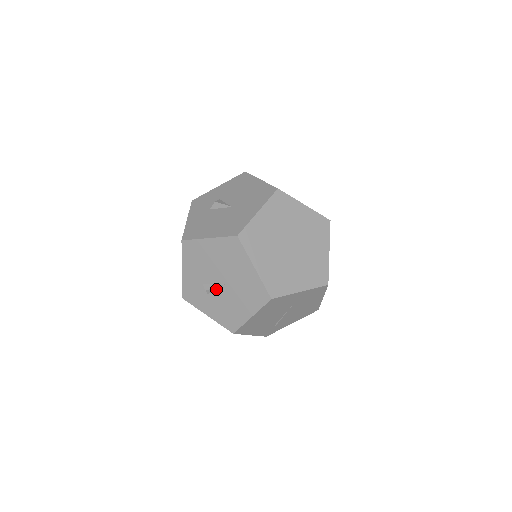
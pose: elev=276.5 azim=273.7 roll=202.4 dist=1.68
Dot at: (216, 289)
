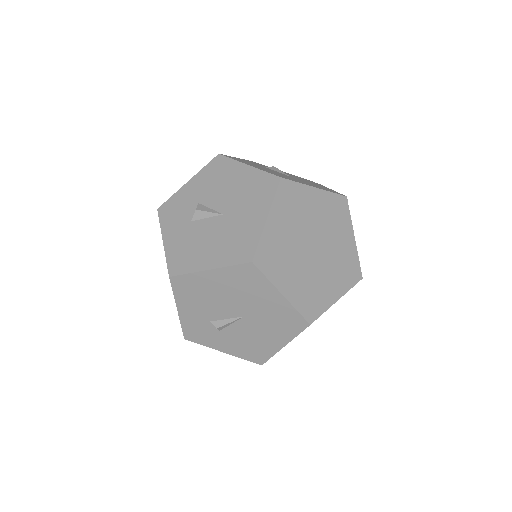
Dot at: (230, 324)
